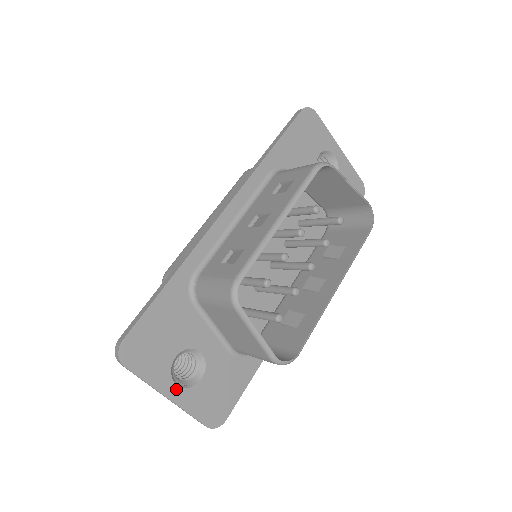
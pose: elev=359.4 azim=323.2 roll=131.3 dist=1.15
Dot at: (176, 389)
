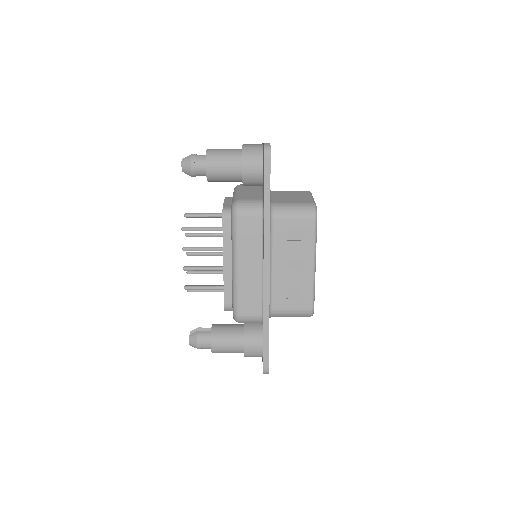
Dot at: occluded
